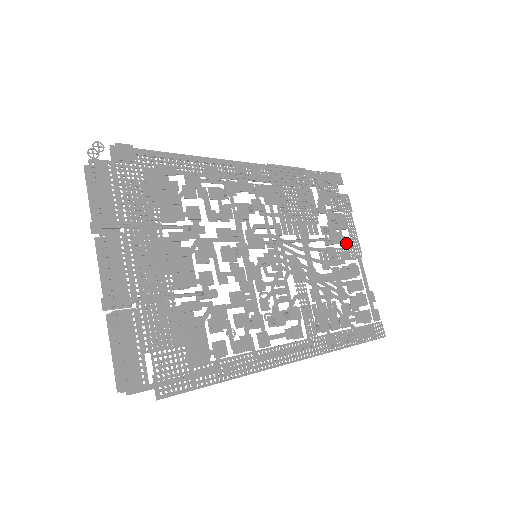
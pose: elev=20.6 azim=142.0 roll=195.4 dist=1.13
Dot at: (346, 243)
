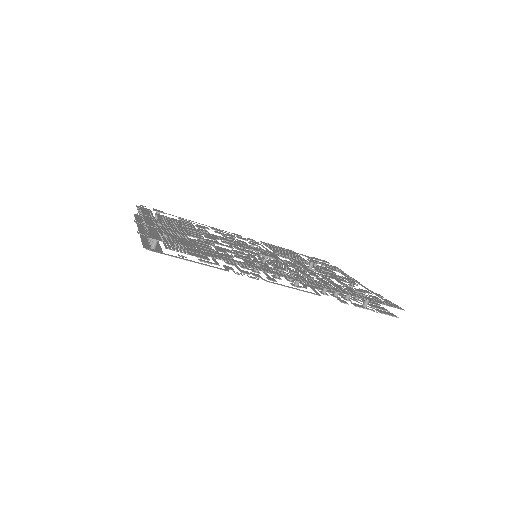
Dot at: occluded
